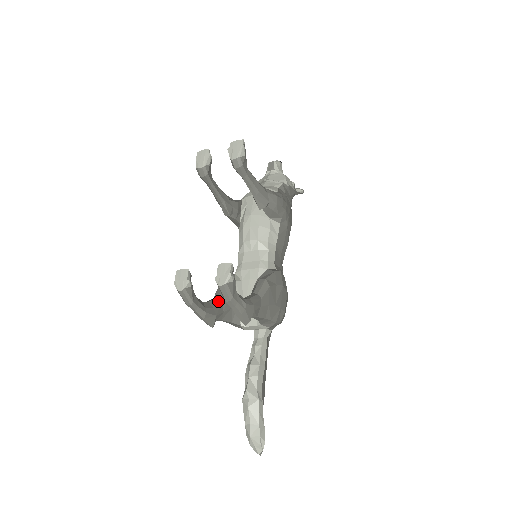
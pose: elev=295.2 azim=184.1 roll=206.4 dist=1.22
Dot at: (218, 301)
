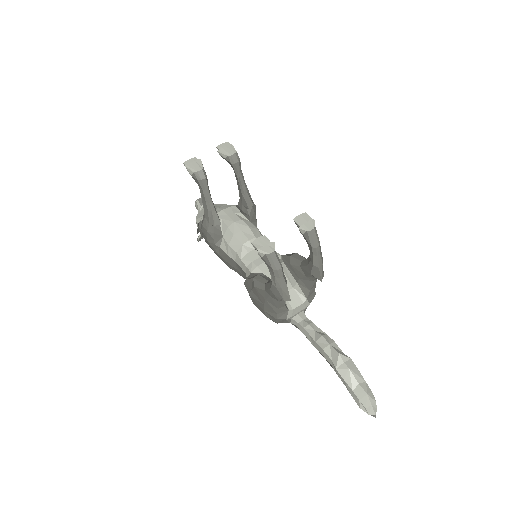
Dot at: occluded
